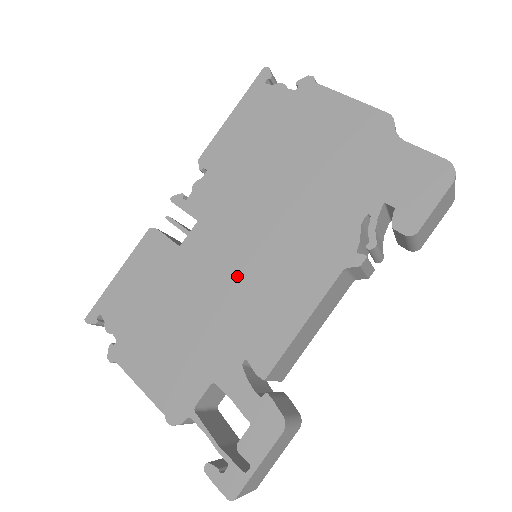
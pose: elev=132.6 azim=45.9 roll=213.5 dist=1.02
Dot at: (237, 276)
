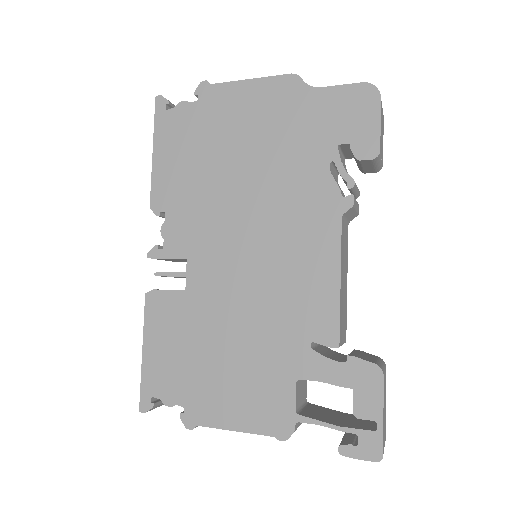
Dot at: (255, 281)
